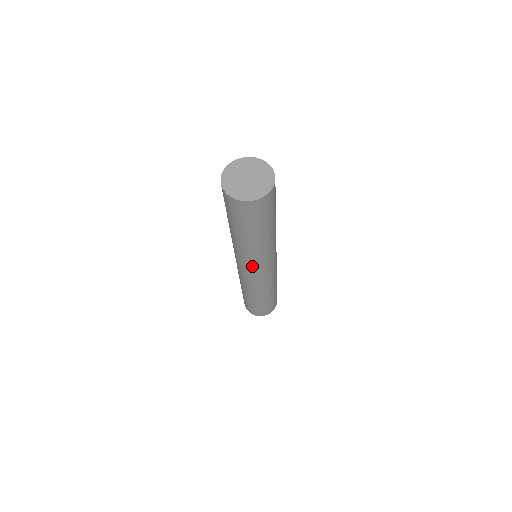
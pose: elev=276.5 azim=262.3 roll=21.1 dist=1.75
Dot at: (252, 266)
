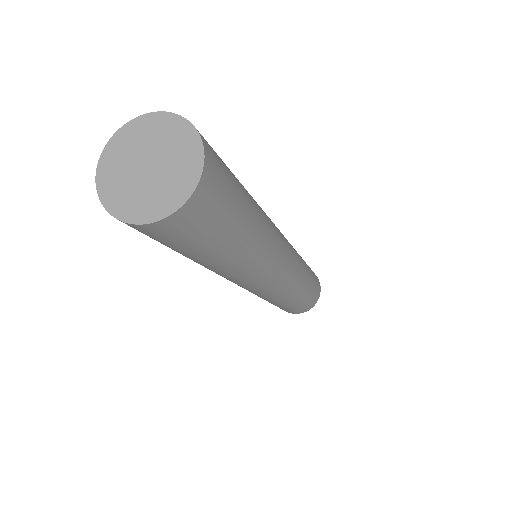
Dot at: occluded
